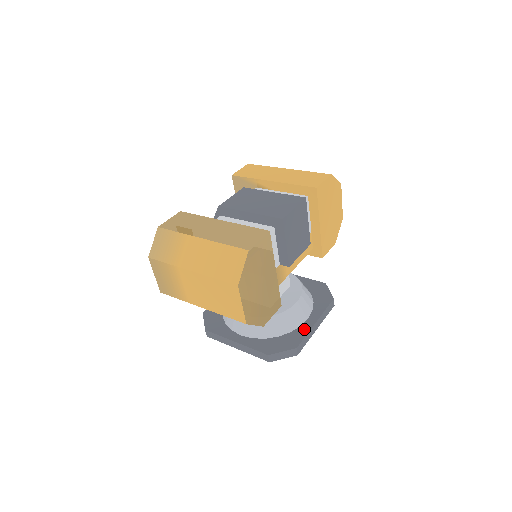
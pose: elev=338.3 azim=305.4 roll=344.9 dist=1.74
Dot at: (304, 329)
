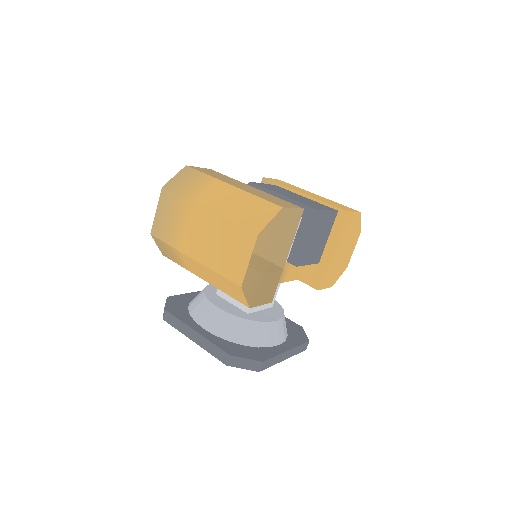
Dot at: (274, 351)
